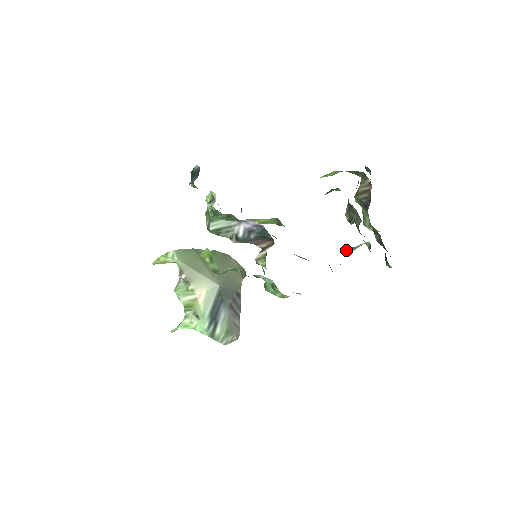
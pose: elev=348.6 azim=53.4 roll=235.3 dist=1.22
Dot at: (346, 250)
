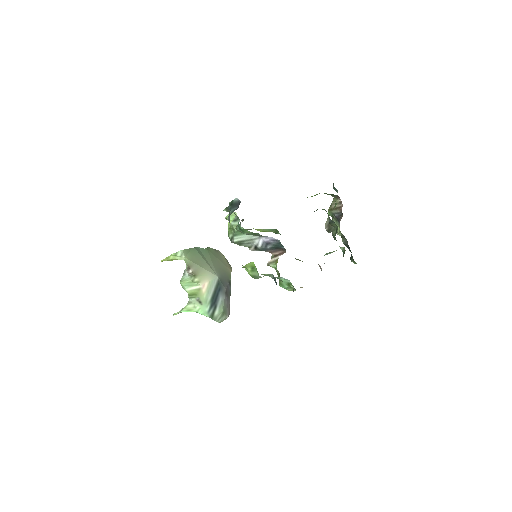
Dot at: (327, 253)
